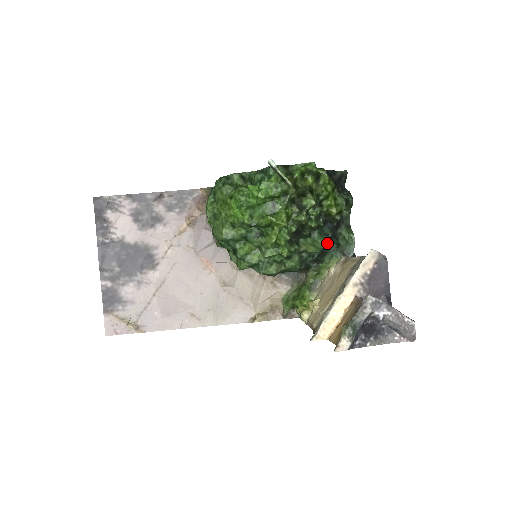
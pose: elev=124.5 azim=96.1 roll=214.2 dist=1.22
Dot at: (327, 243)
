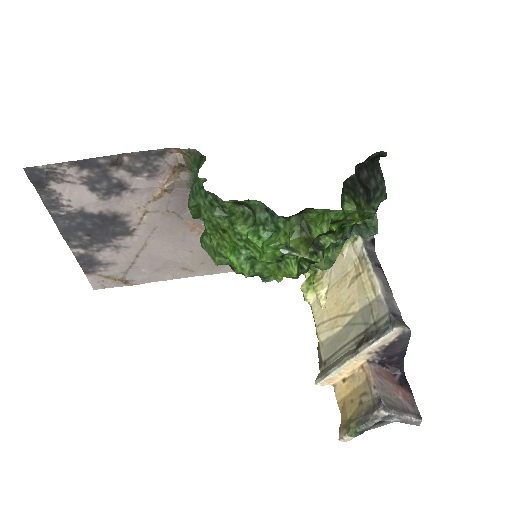
Dot at: occluded
